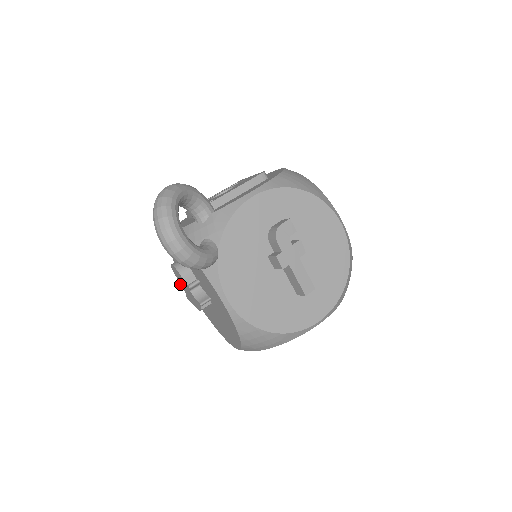
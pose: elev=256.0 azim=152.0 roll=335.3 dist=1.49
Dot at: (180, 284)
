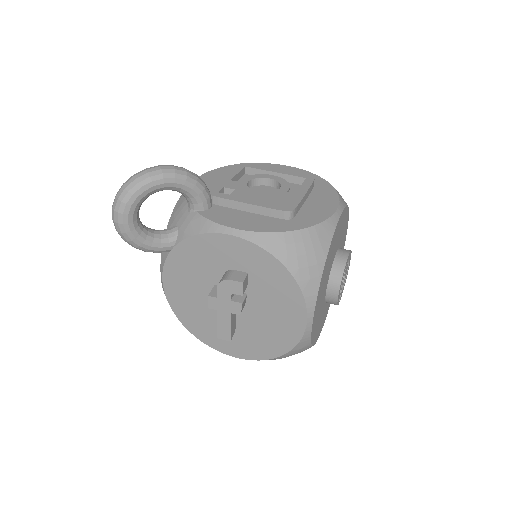
Dot at: occluded
